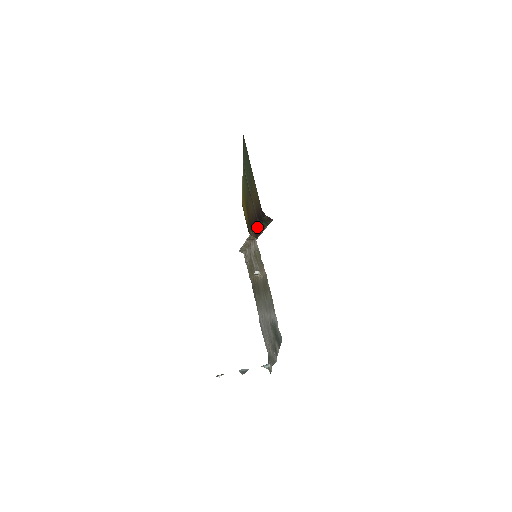
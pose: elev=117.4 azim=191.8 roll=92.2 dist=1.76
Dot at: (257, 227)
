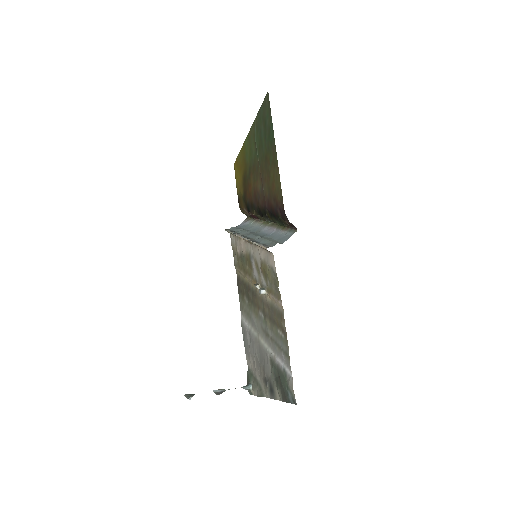
Dot at: (261, 215)
